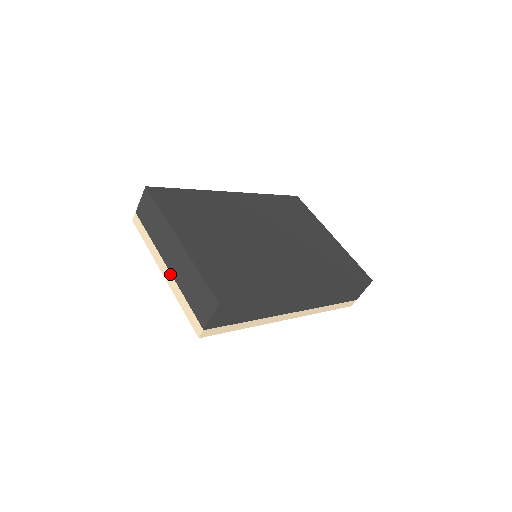
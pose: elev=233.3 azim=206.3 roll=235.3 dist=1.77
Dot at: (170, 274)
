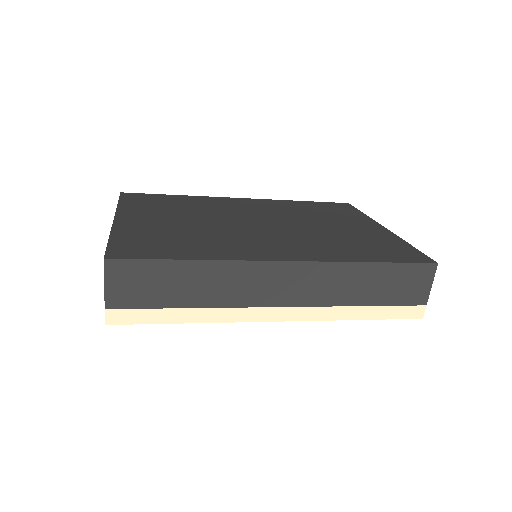
Dot at: occluded
